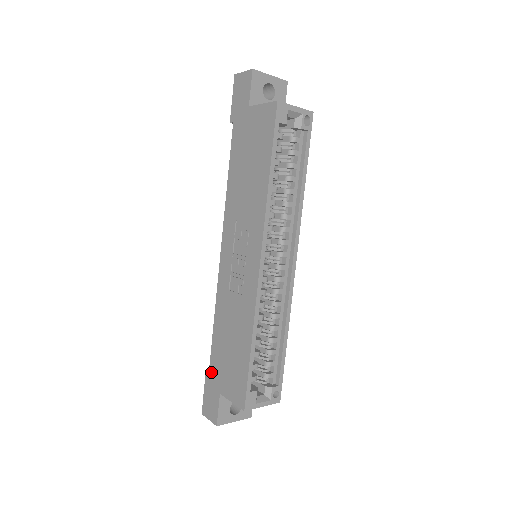
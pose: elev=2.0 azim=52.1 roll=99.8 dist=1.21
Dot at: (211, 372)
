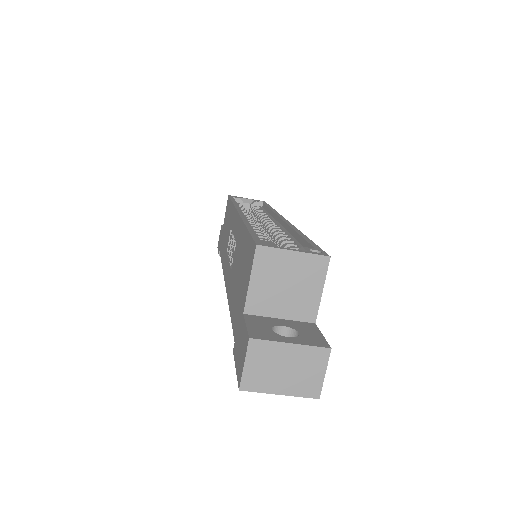
Dot at: (235, 333)
